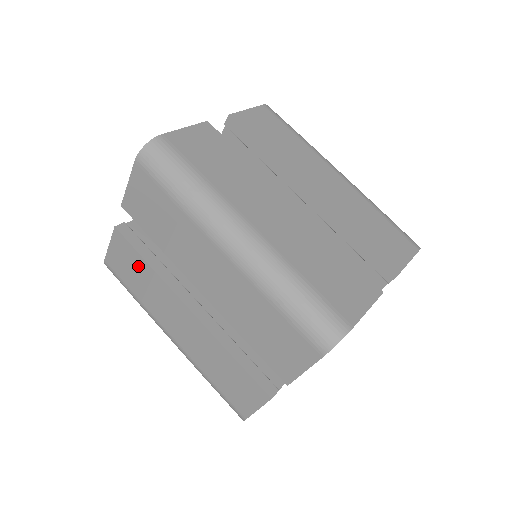
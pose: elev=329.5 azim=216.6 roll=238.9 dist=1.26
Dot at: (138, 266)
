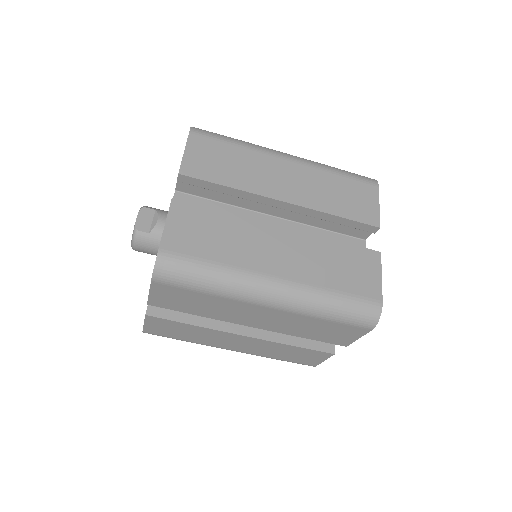
Dot at: (182, 328)
